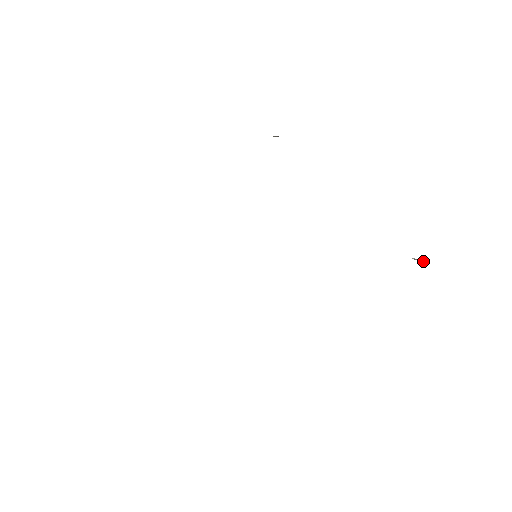
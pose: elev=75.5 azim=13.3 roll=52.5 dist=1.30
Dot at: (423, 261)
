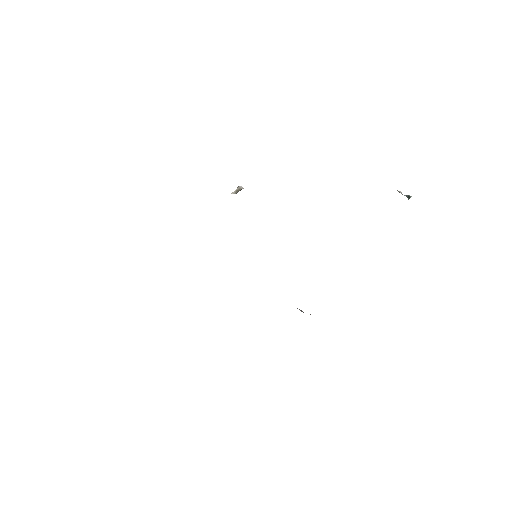
Dot at: (407, 196)
